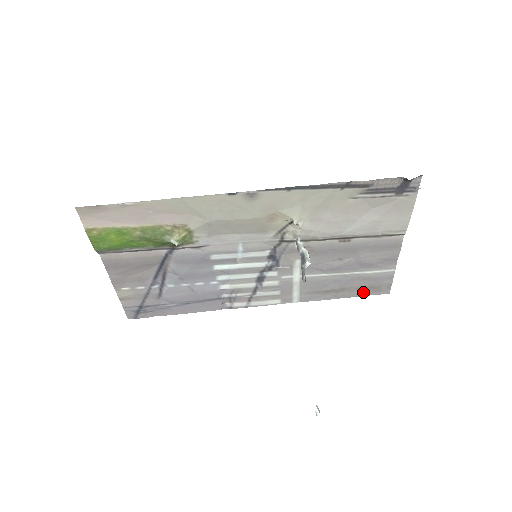
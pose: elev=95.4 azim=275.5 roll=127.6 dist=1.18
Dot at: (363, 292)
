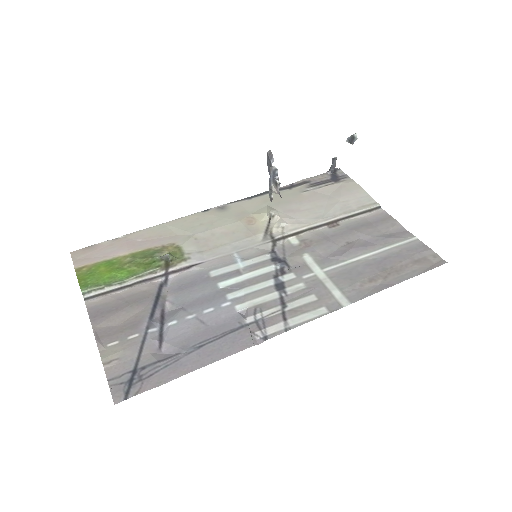
Dot at: (415, 270)
